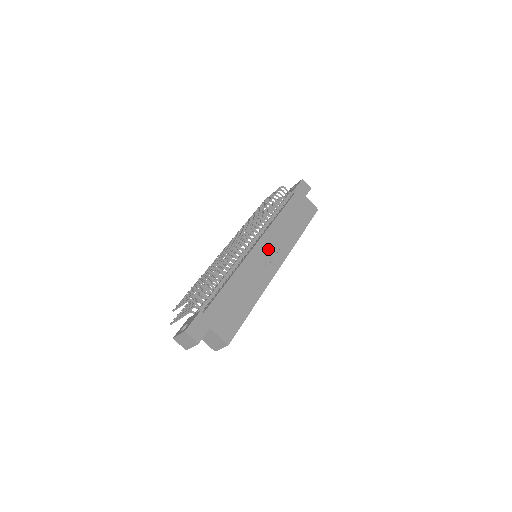
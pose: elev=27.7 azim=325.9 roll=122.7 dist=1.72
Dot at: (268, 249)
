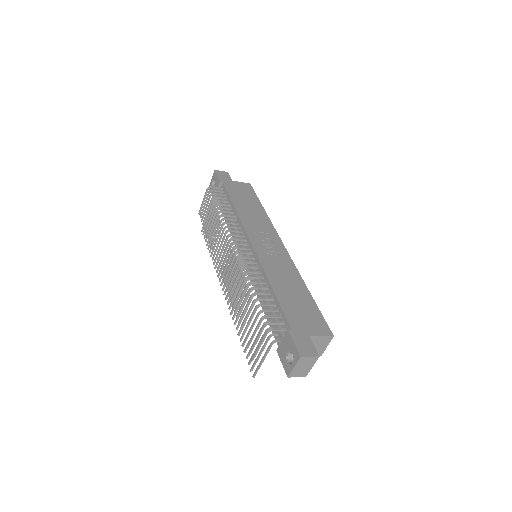
Dot at: (262, 240)
